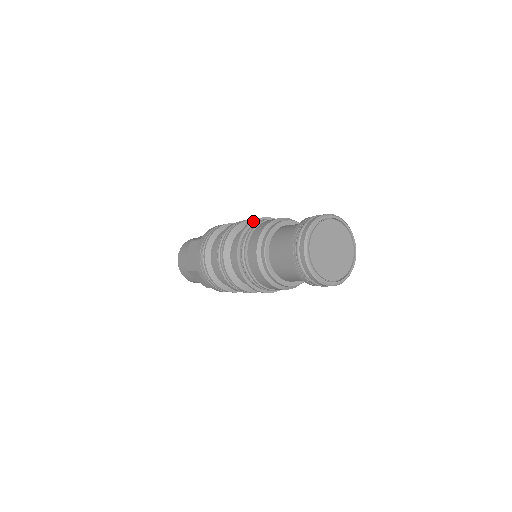
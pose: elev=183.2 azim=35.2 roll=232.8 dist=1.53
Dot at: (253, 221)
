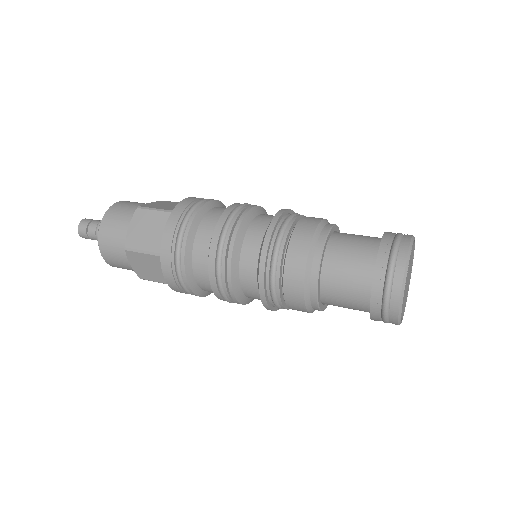
Dot at: (284, 212)
